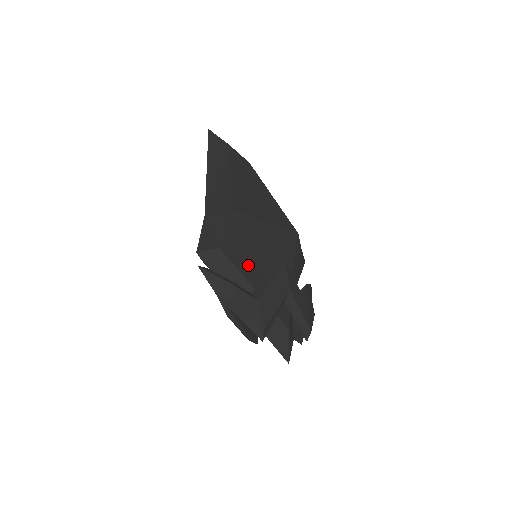
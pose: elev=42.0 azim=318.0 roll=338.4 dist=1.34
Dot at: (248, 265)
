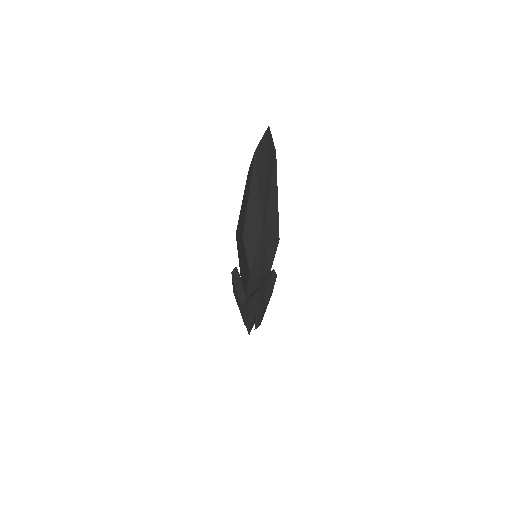
Dot at: occluded
